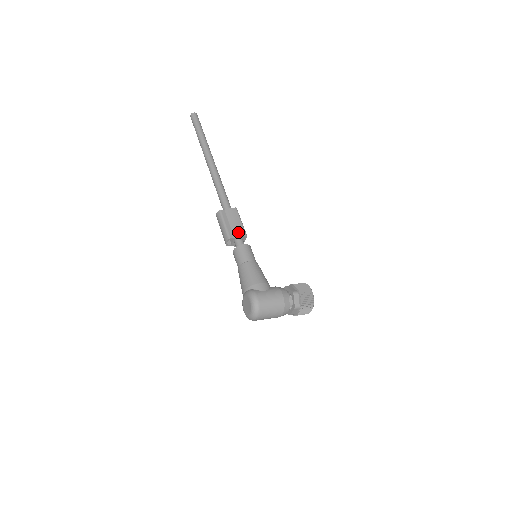
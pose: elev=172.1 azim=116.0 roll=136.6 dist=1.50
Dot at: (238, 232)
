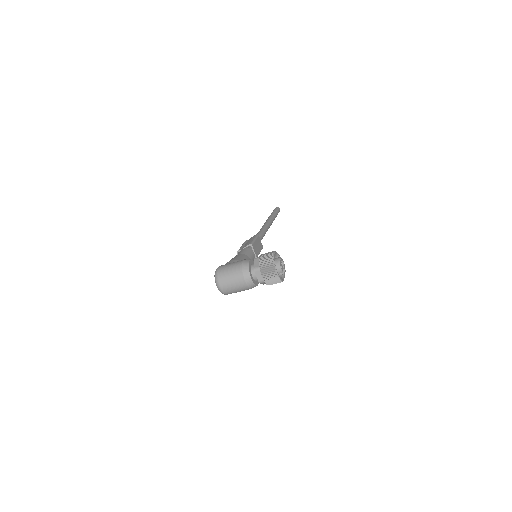
Dot at: (246, 245)
